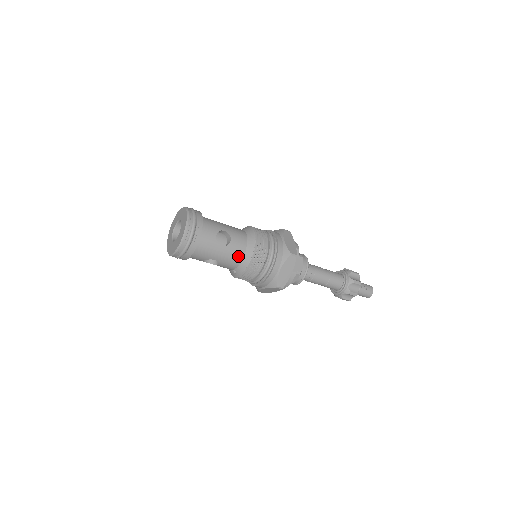
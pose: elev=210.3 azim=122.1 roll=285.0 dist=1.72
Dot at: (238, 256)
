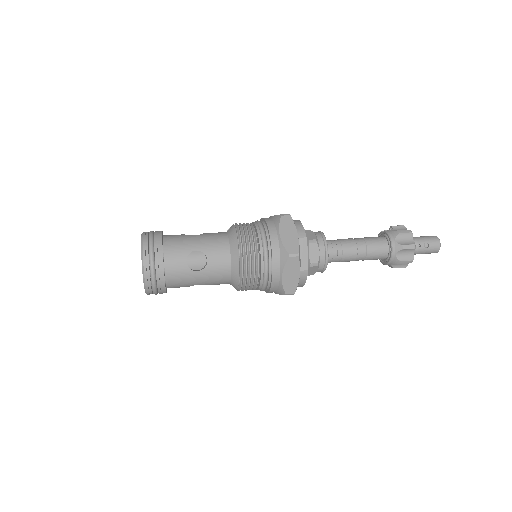
Dot at: (224, 274)
